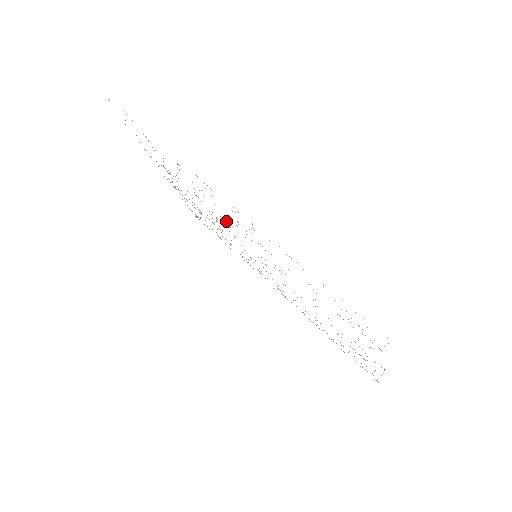
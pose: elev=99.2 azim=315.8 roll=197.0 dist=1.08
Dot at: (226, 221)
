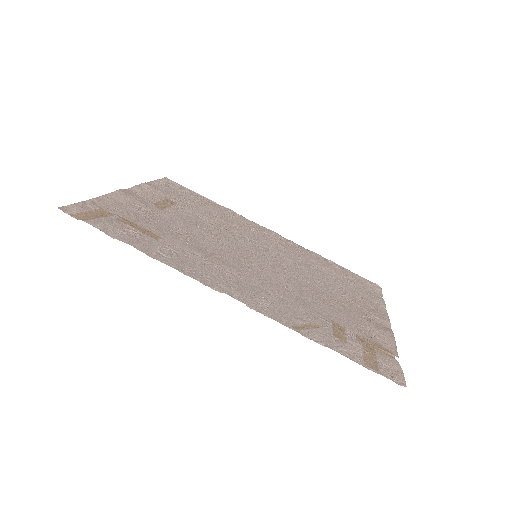
Dot at: (224, 256)
